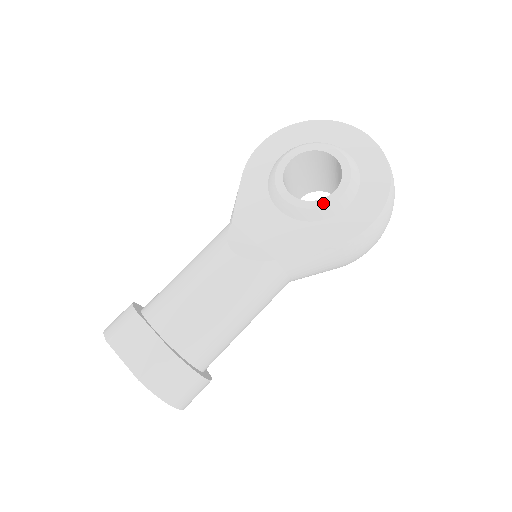
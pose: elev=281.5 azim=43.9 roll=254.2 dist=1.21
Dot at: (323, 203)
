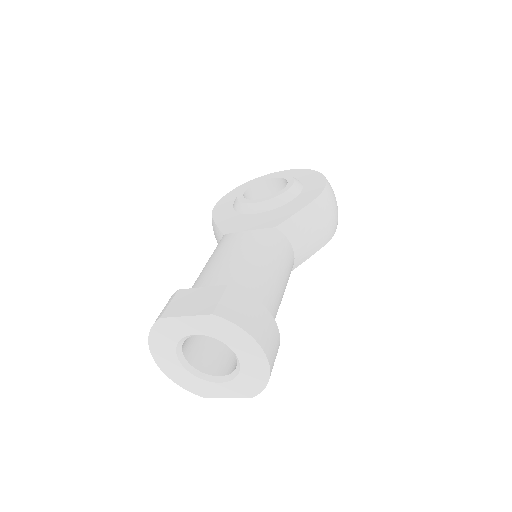
Dot at: (284, 190)
